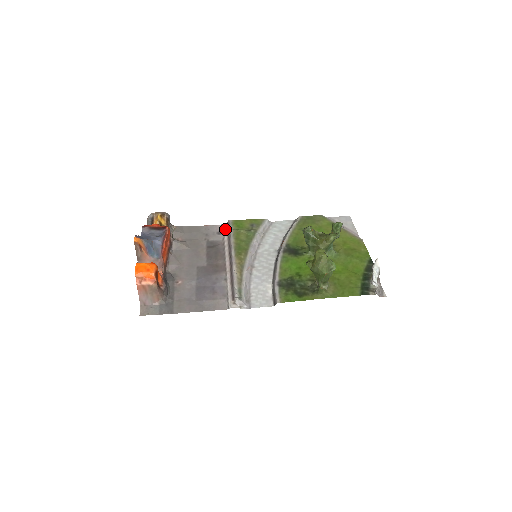
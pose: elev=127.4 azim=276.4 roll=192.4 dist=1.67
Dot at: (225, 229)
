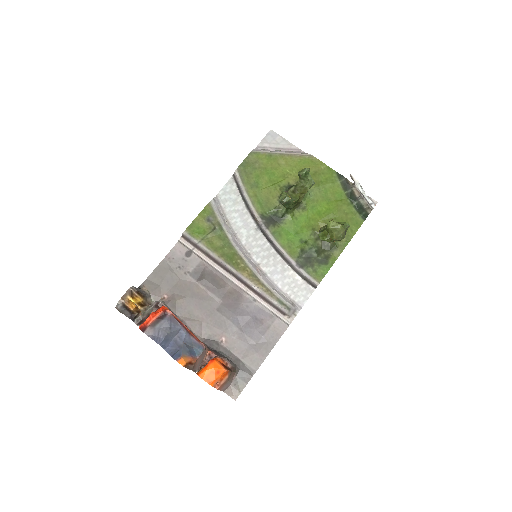
Dot at: (189, 246)
